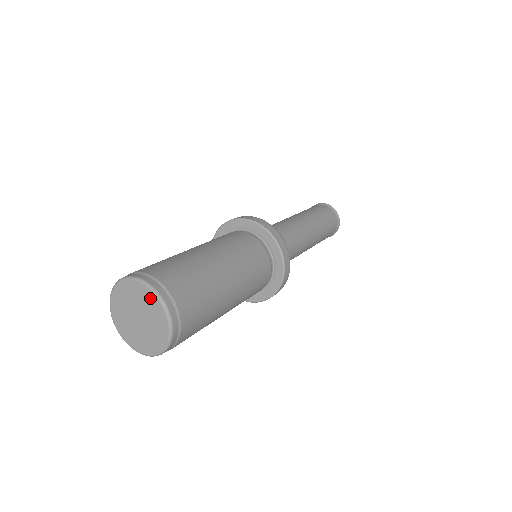
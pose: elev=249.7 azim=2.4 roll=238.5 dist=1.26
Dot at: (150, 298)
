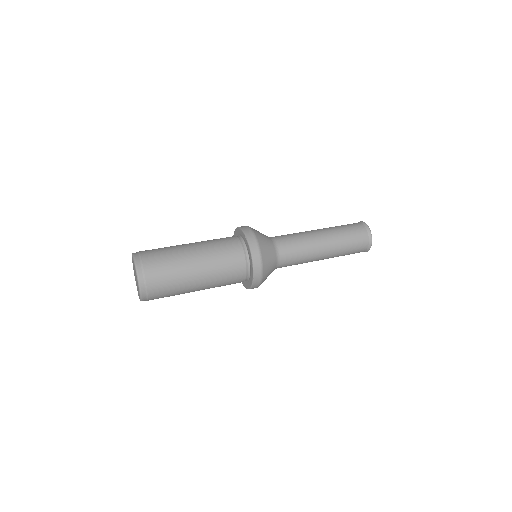
Dot at: occluded
